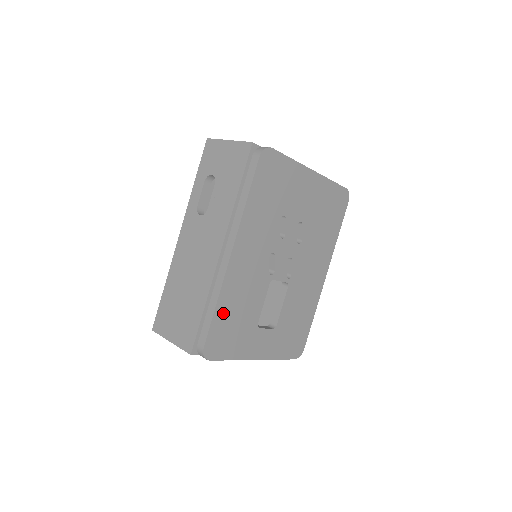
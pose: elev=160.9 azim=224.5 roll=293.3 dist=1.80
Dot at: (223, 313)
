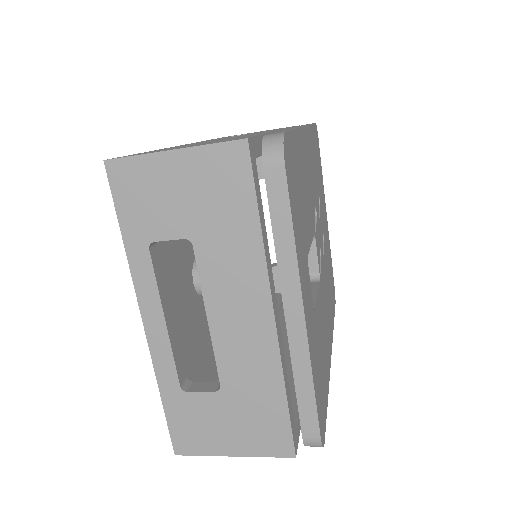
Dot at: (296, 153)
